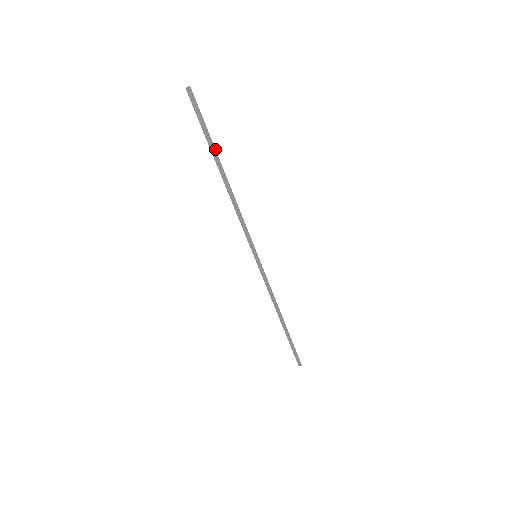
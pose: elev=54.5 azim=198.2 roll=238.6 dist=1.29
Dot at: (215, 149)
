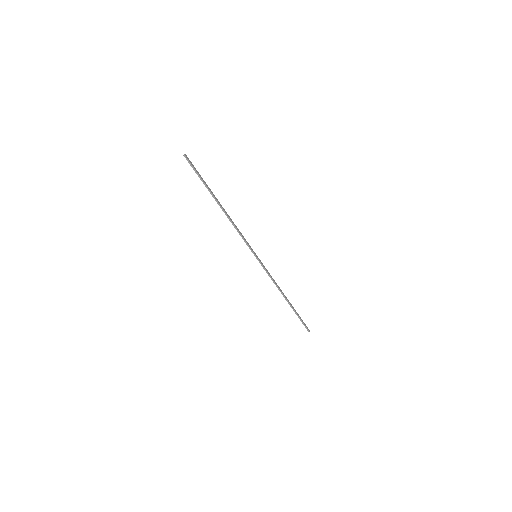
Dot at: (210, 191)
